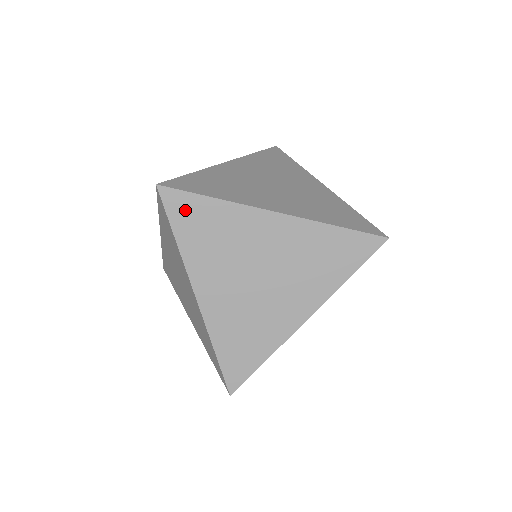
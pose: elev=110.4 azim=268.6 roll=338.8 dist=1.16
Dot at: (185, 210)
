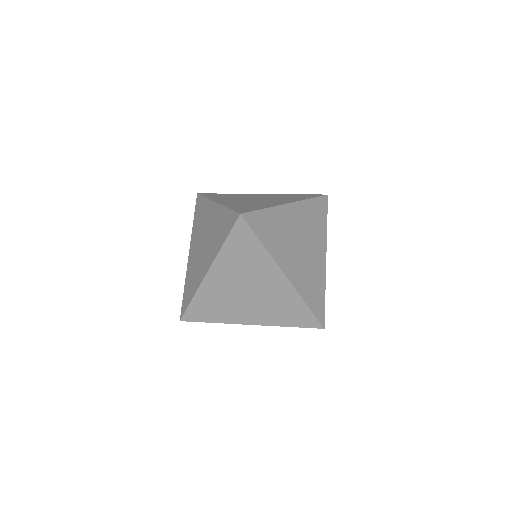
Dot at: (243, 237)
